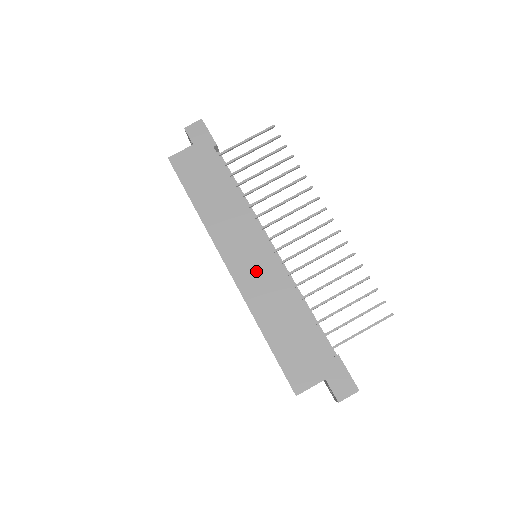
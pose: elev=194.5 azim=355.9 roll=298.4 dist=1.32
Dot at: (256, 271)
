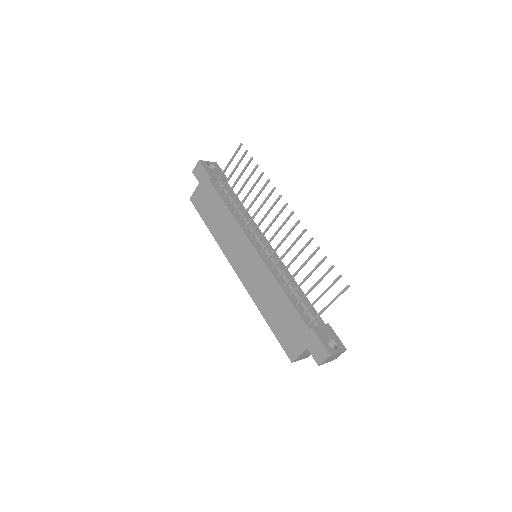
Dot at: (251, 271)
